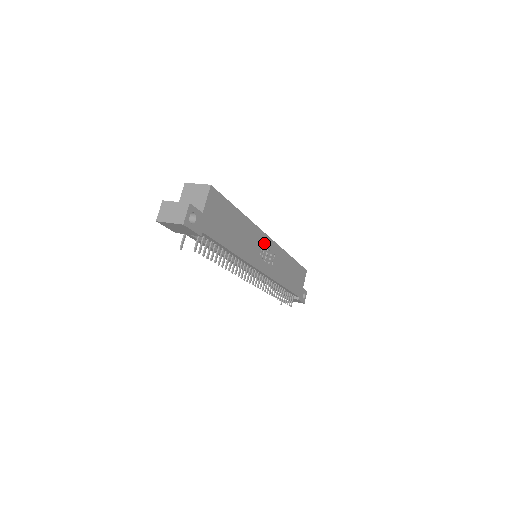
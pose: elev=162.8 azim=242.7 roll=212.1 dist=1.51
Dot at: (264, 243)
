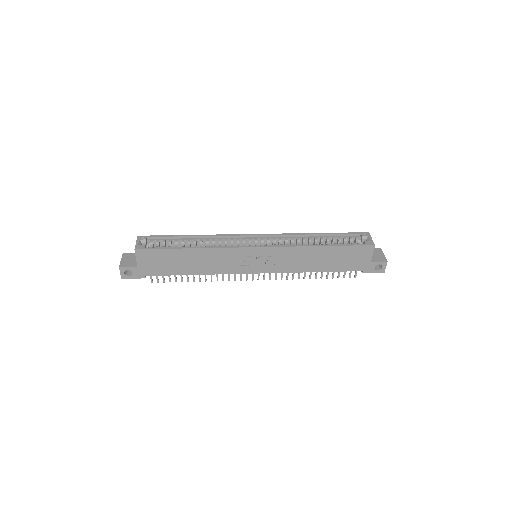
Dot at: (246, 254)
